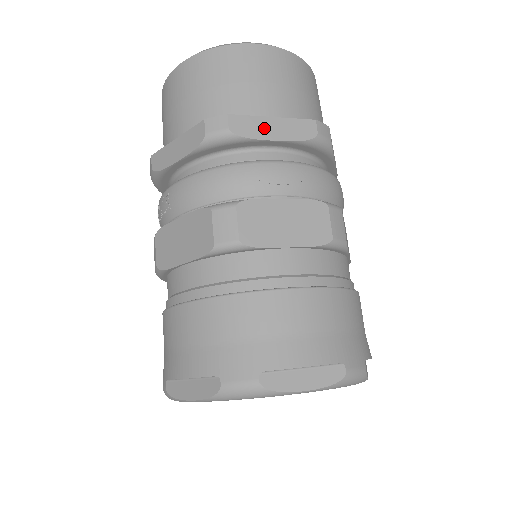
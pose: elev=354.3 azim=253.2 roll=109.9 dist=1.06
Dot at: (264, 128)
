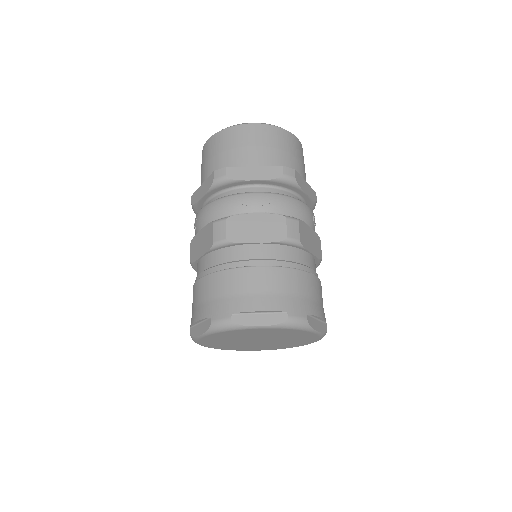
Dot at: (248, 173)
